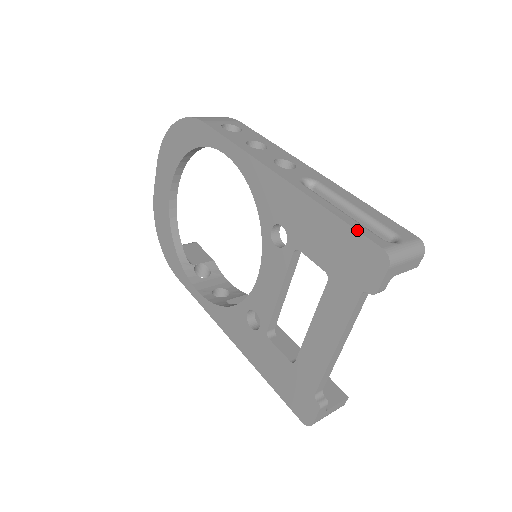
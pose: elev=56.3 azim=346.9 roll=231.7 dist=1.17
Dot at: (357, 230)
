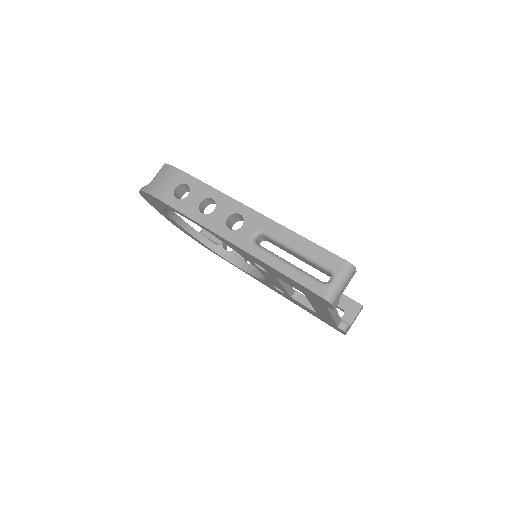
Dot at: (302, 286)
